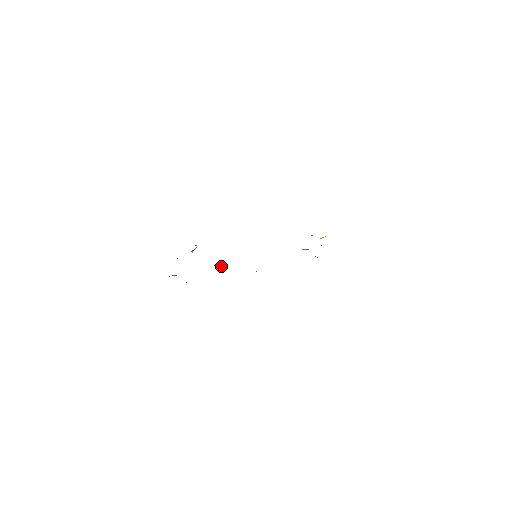
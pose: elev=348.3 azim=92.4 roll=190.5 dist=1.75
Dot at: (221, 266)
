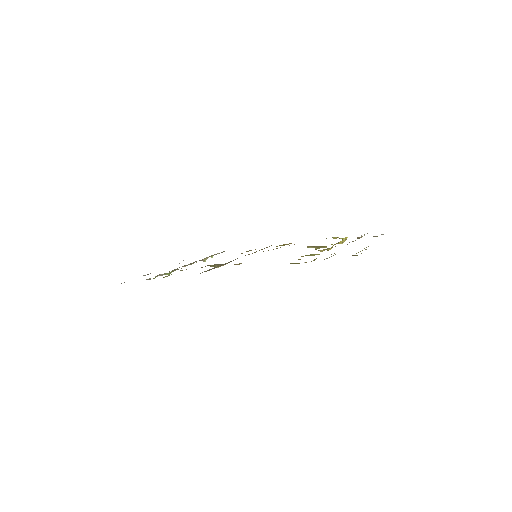
Dot at: (216, 266)
